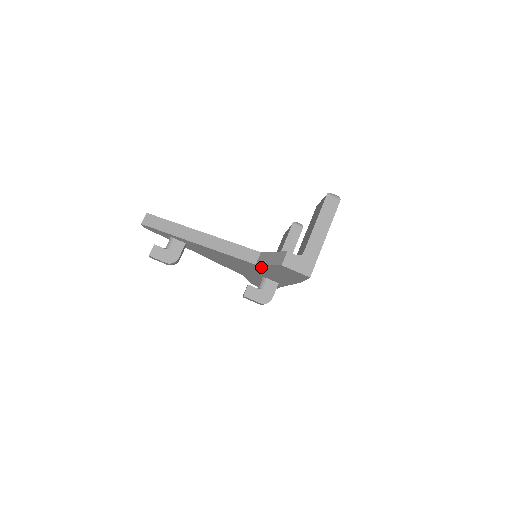
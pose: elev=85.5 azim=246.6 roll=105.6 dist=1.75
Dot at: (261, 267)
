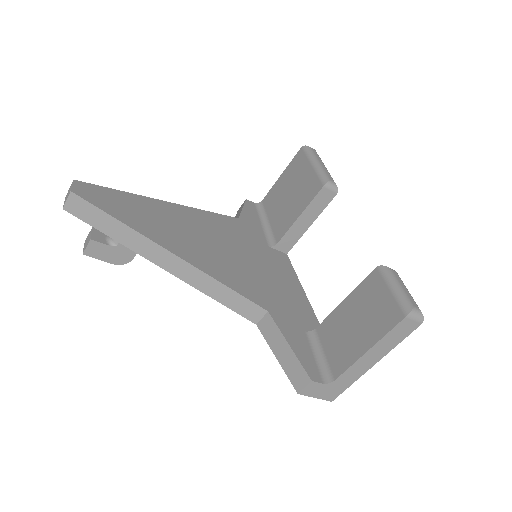
Dot at: occluded
